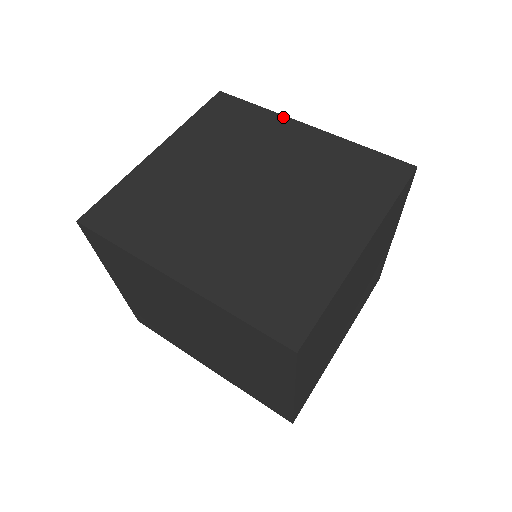
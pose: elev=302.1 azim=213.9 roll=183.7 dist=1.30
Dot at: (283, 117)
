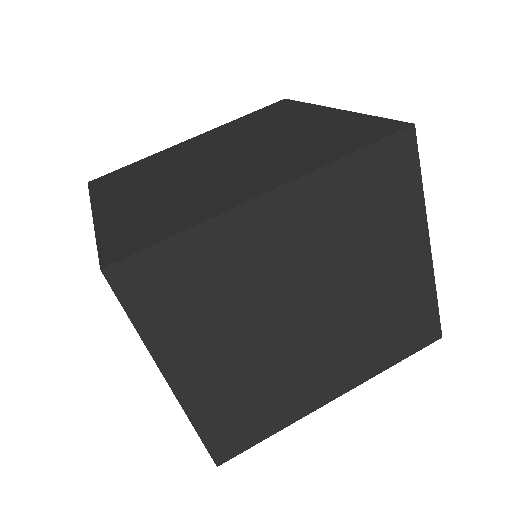
Dot at: (165, 150)
